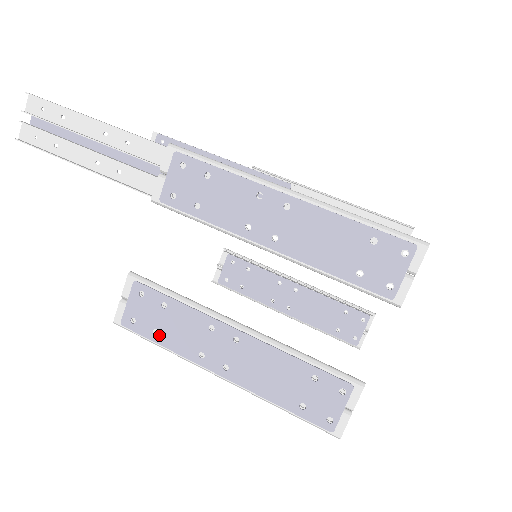
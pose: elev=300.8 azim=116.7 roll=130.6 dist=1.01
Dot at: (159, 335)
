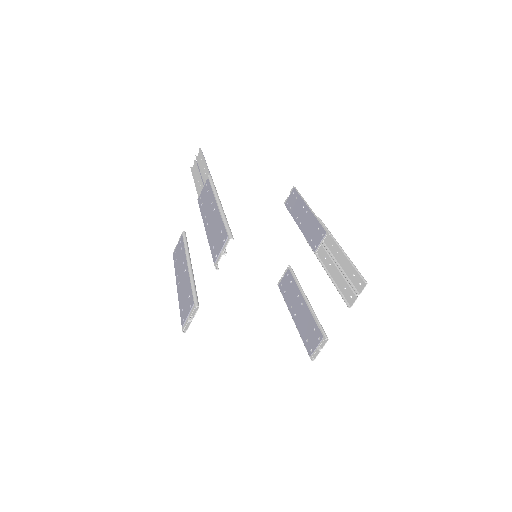
Dot at: (176, 262)
